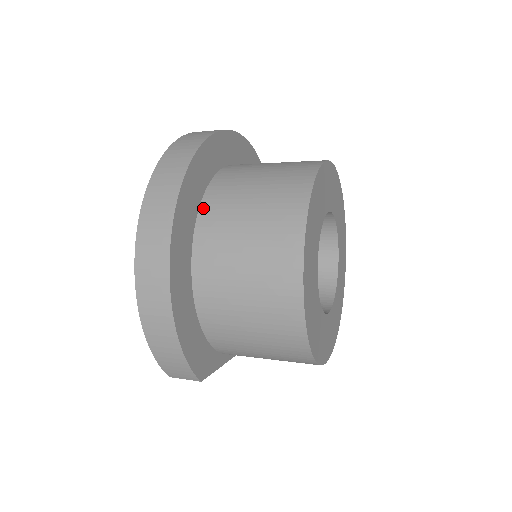
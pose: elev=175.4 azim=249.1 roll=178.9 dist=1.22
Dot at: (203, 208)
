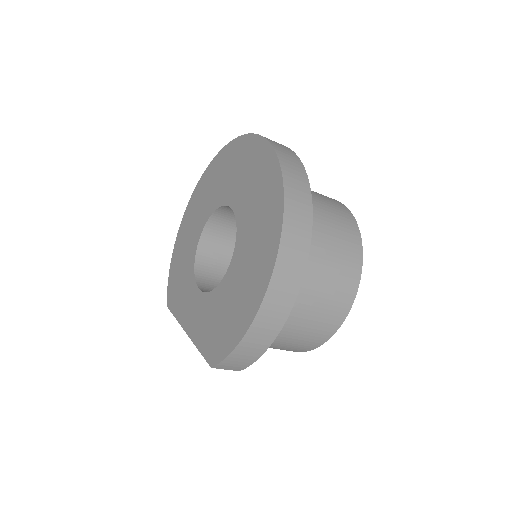
Dot at: occluded
